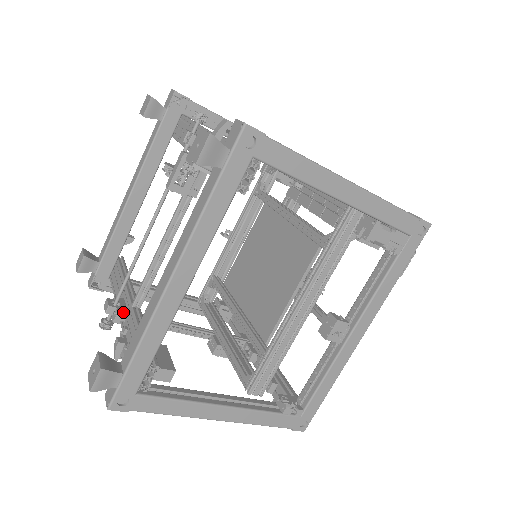
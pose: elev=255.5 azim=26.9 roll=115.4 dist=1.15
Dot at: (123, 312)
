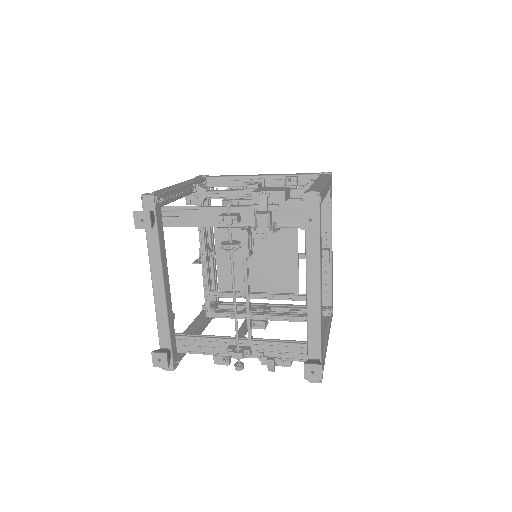
Dot at: (249, 348)
